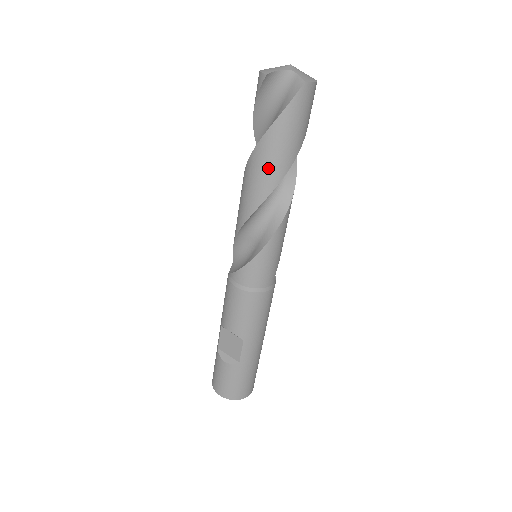
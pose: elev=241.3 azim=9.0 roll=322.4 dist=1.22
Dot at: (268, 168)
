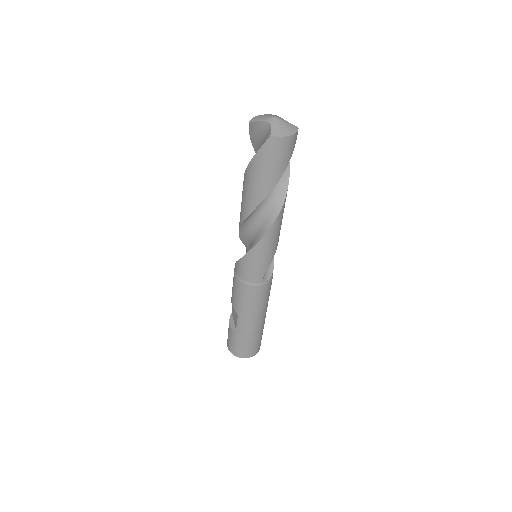
Dot at: (248, 194)
